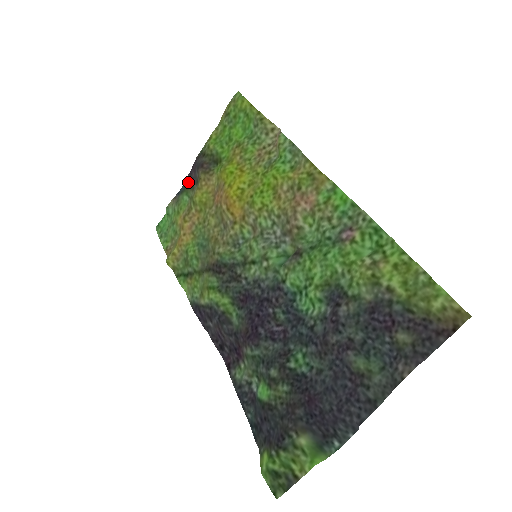
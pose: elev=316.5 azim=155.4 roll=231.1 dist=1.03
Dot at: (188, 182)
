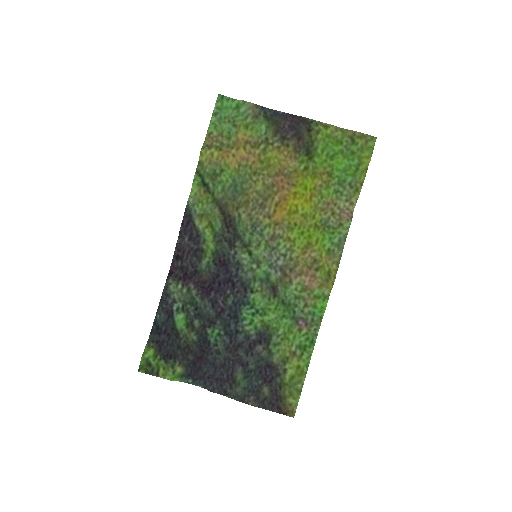
Dot at: (278, 119)
